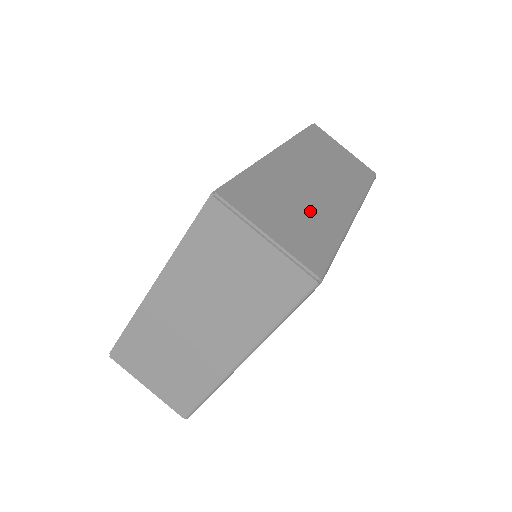
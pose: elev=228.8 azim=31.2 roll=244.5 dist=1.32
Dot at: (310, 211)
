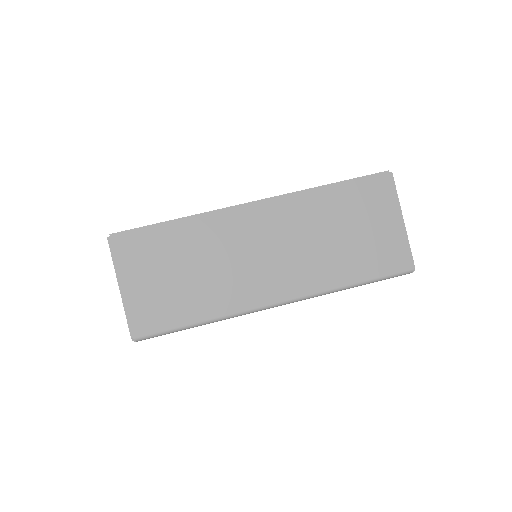
Dot at: (204, 283)
